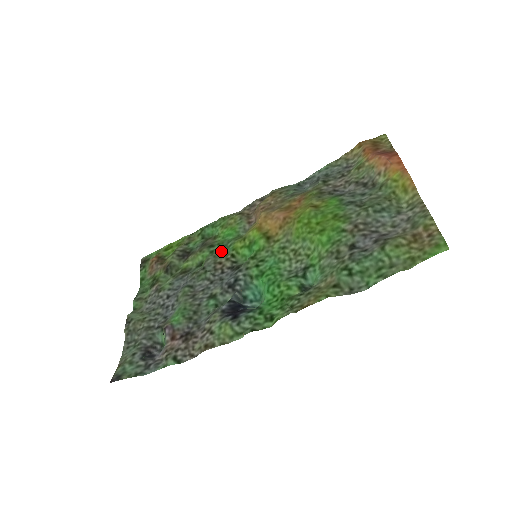
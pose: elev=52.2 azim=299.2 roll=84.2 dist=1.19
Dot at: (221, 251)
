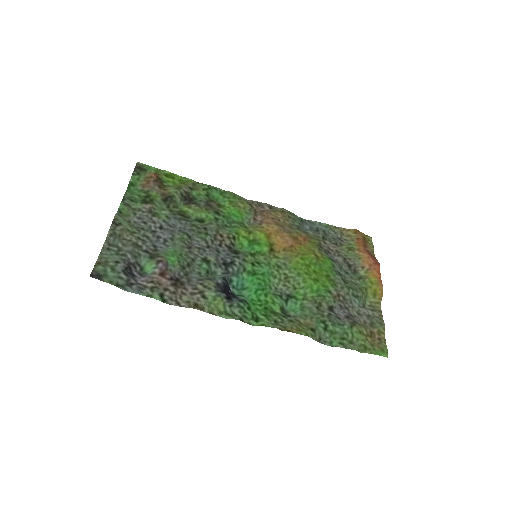
Dot at: (225, 225)
